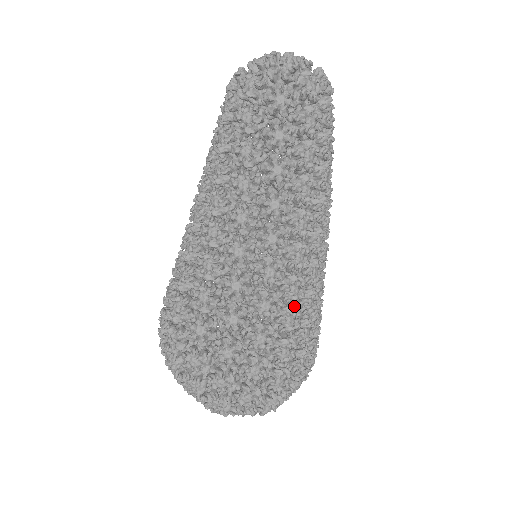
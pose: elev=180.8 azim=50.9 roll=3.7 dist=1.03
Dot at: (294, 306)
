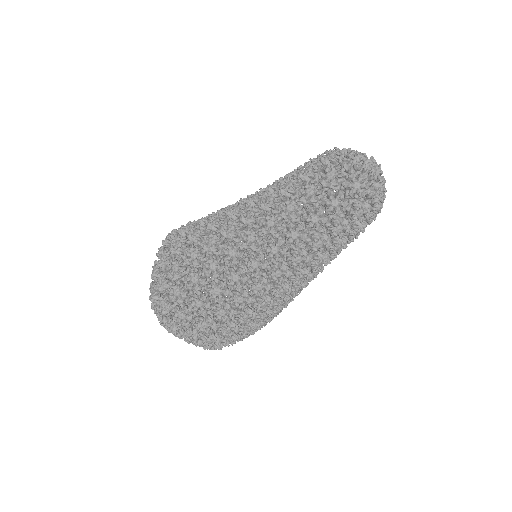
Dot at: (229, 289)
